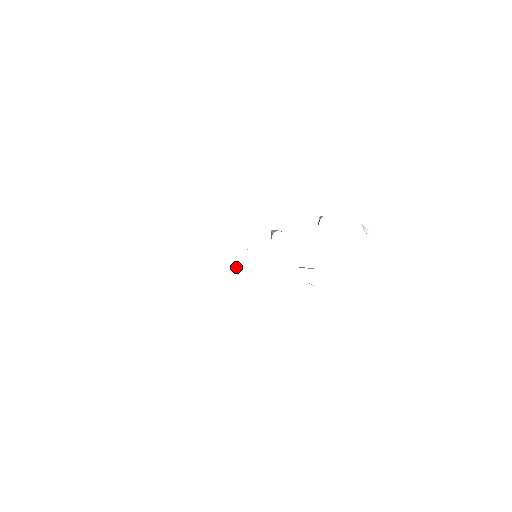
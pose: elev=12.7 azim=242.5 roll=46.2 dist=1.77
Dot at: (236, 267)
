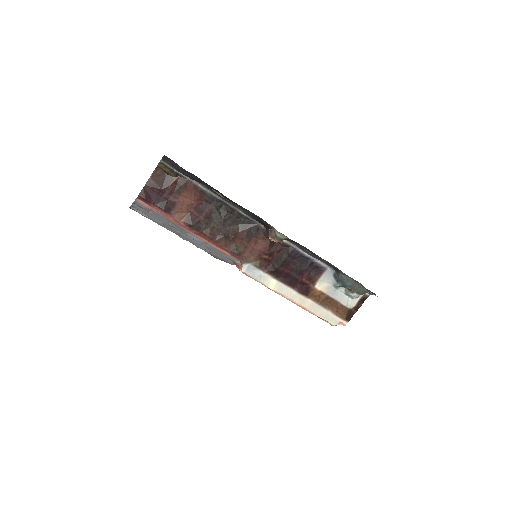
Dot at: (241, 269)
